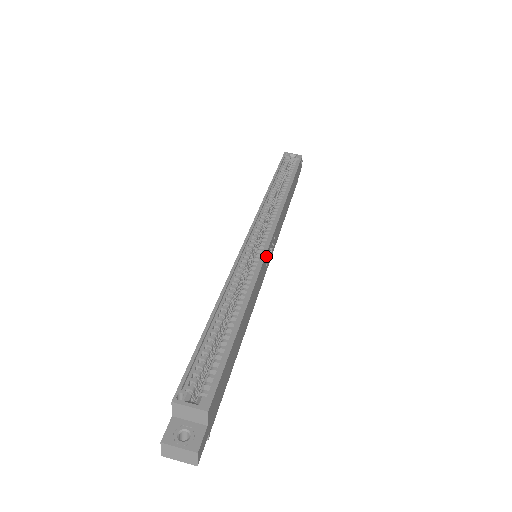
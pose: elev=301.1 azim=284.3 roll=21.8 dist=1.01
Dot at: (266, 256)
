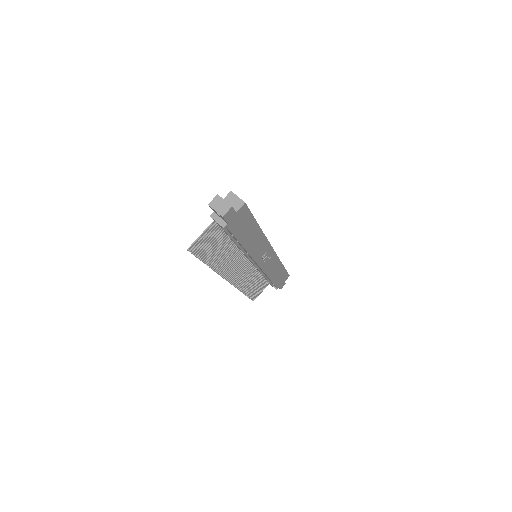
Dot at: (268, 247)
